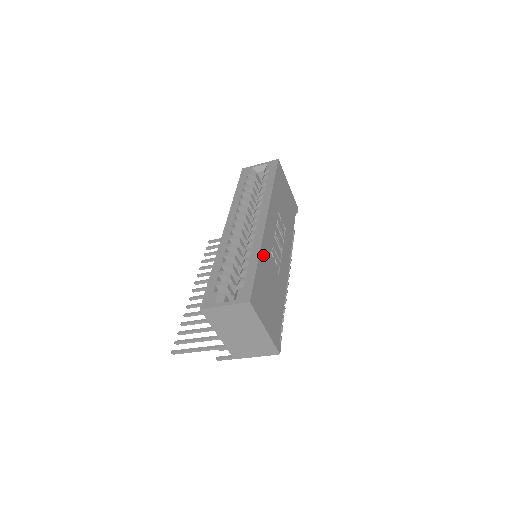
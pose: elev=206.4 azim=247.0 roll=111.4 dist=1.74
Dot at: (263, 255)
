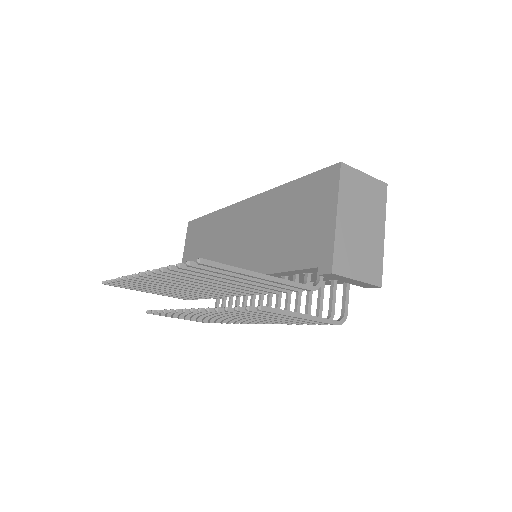
Dot at: occluded
